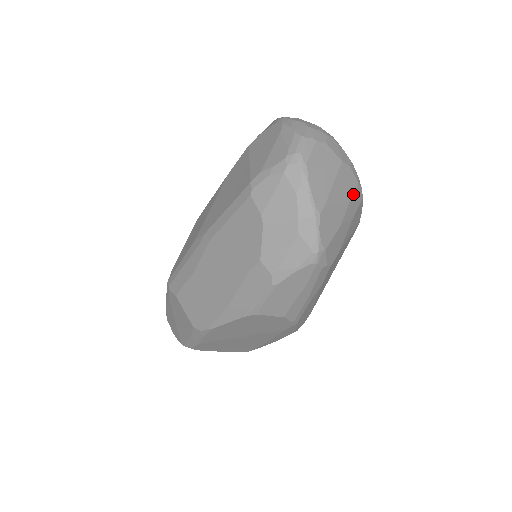
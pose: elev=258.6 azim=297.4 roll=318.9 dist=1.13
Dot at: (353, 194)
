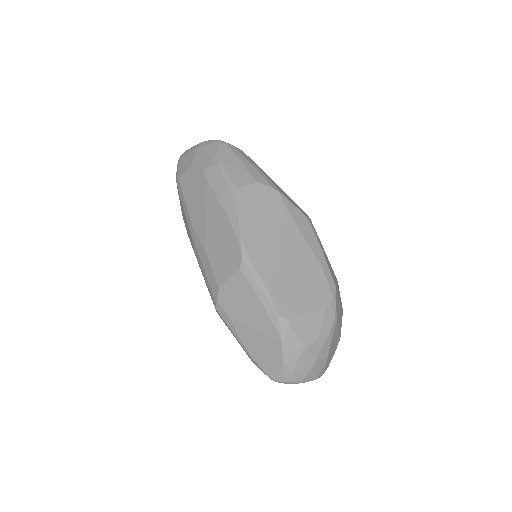
Dot at: occluded
